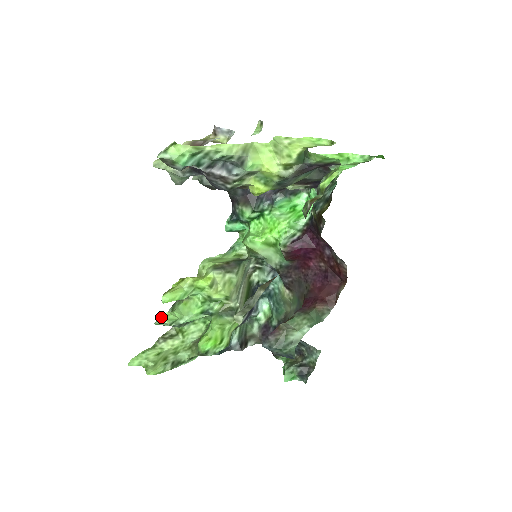
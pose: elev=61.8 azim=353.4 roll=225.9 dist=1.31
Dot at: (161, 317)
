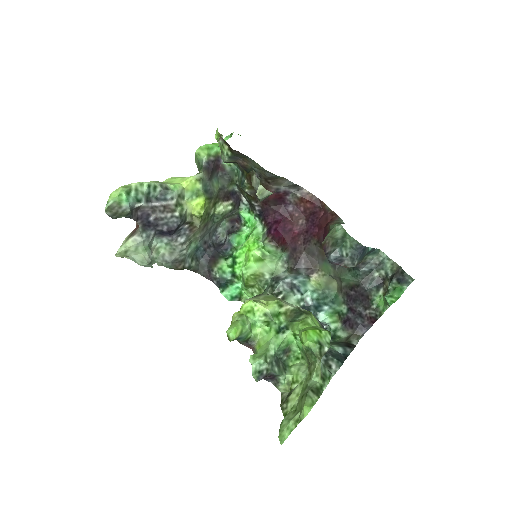
Dot at: (250, 362)
